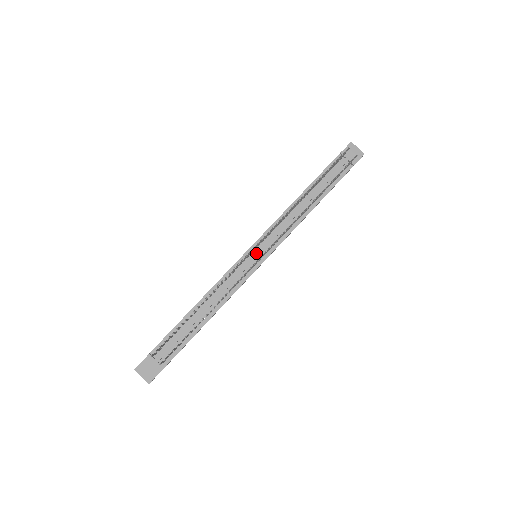
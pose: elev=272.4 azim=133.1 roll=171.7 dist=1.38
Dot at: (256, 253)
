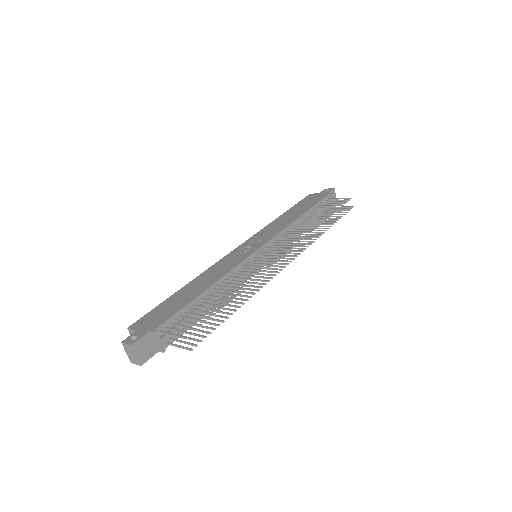
Dot at: occluded
